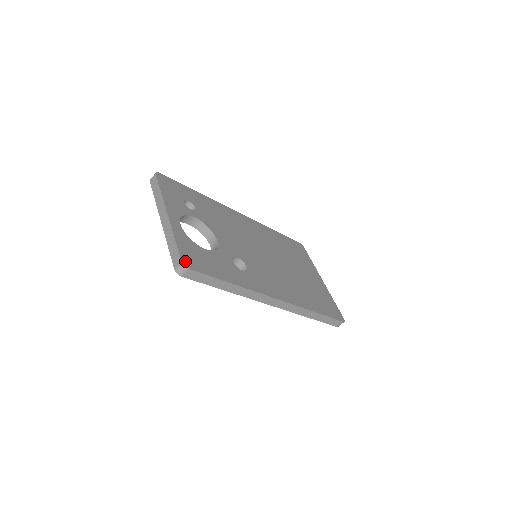
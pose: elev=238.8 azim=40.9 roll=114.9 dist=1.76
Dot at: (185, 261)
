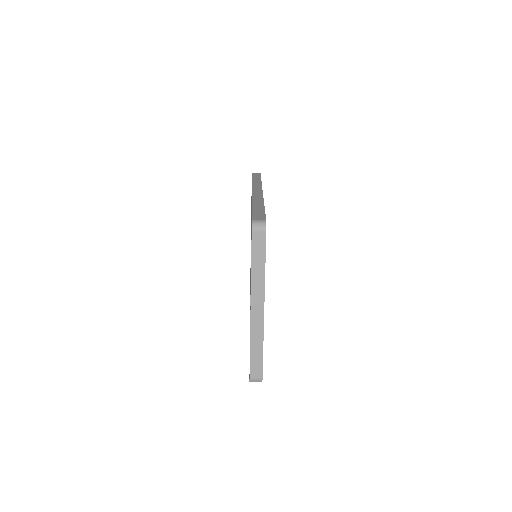
Dot at: (262, 374)
